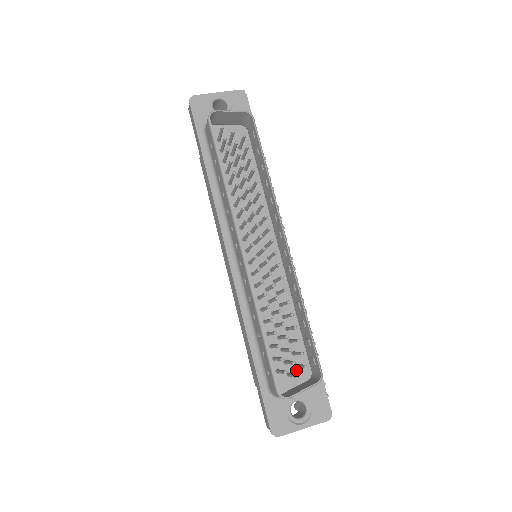
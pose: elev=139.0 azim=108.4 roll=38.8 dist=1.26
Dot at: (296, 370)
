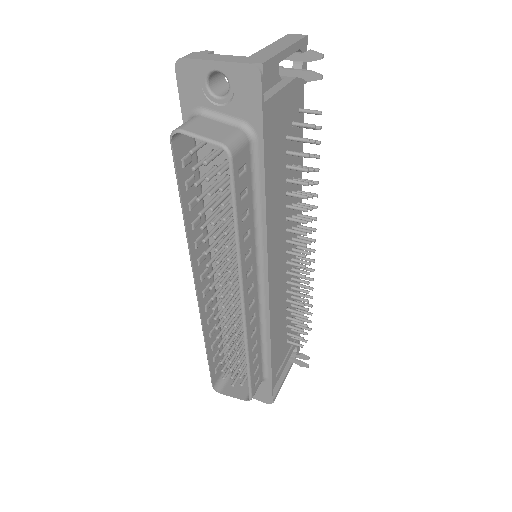
Dot at: occluded
